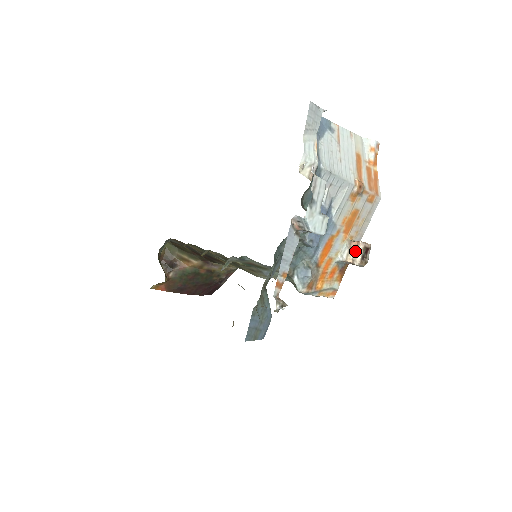
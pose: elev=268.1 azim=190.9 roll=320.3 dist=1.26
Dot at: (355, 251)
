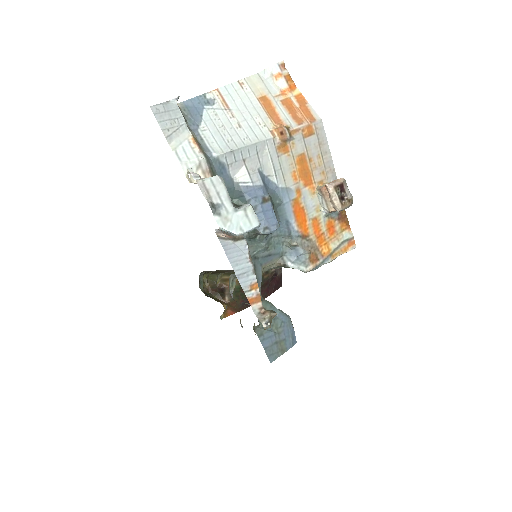
Dot at: (329, 197)
